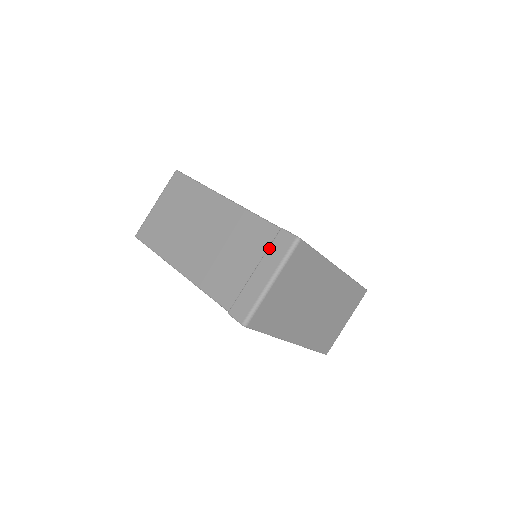
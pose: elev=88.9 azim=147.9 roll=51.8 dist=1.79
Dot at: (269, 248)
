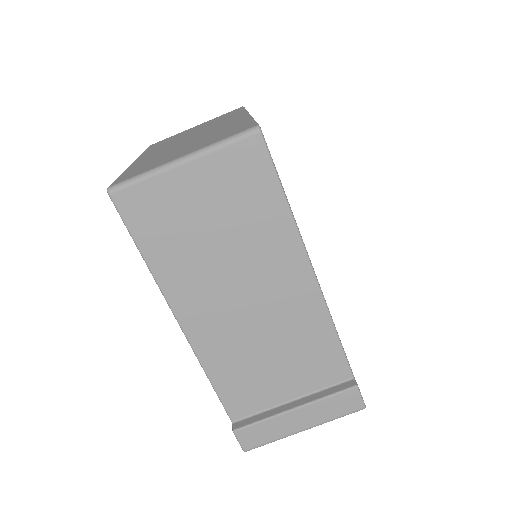
Dot at: (329, 398)
